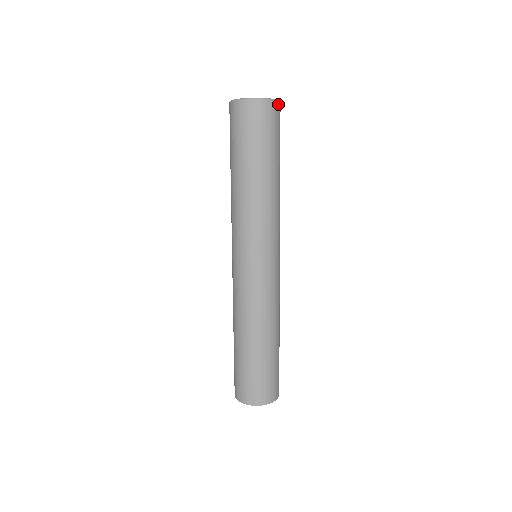
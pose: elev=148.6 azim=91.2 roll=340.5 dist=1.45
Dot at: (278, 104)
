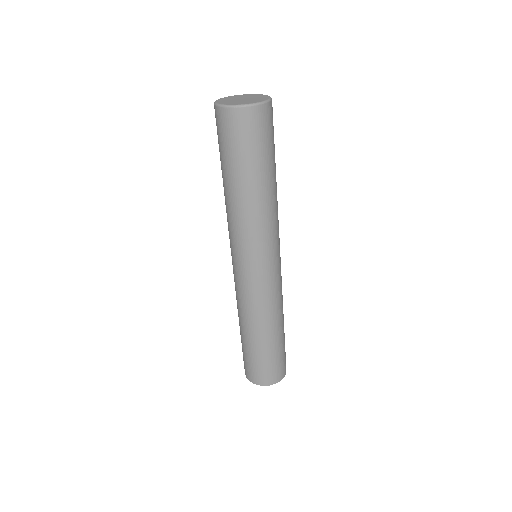
Dot at: (270, 104)
